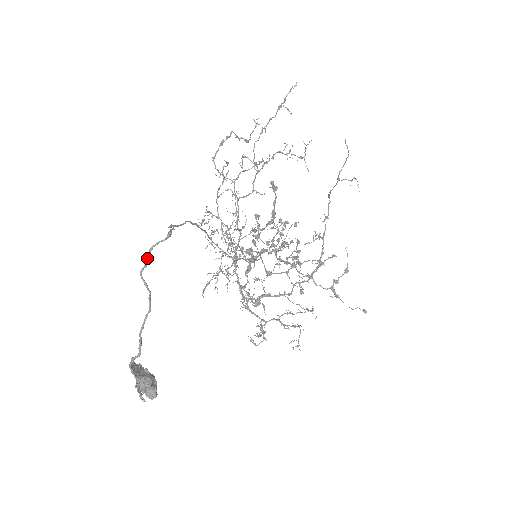
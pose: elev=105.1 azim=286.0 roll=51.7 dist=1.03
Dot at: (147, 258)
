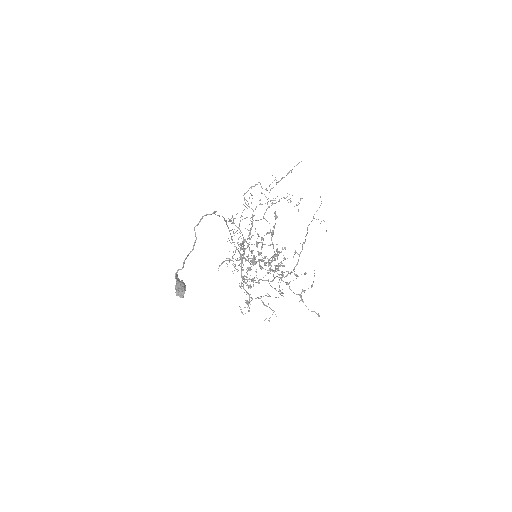
Dot at: (200, 220)
